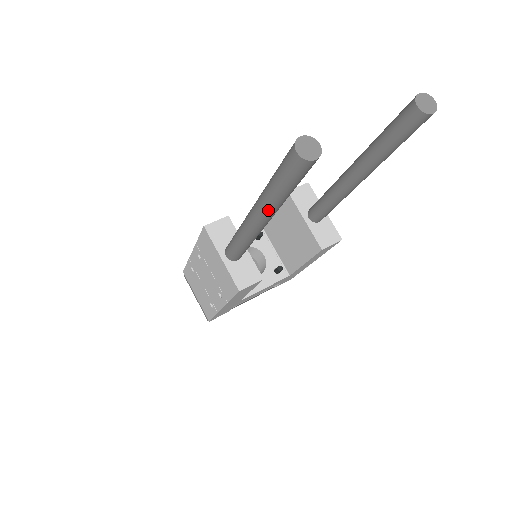
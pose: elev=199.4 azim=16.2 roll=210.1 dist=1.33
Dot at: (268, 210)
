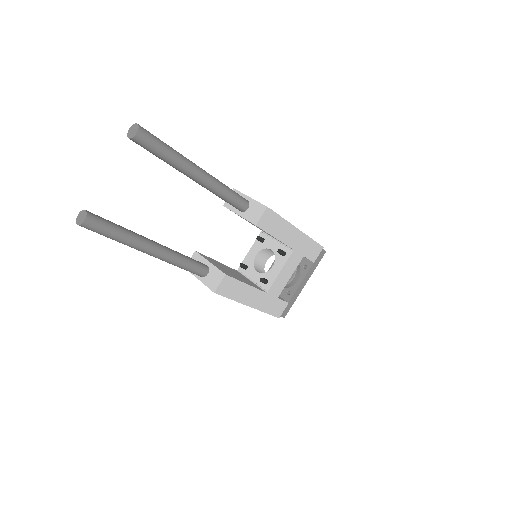
Dot at: (135, 248)
